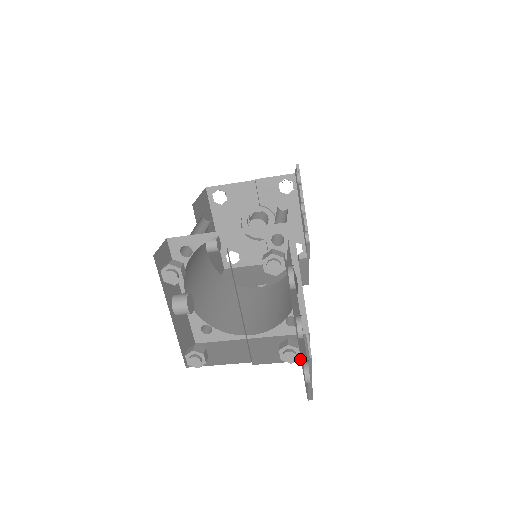
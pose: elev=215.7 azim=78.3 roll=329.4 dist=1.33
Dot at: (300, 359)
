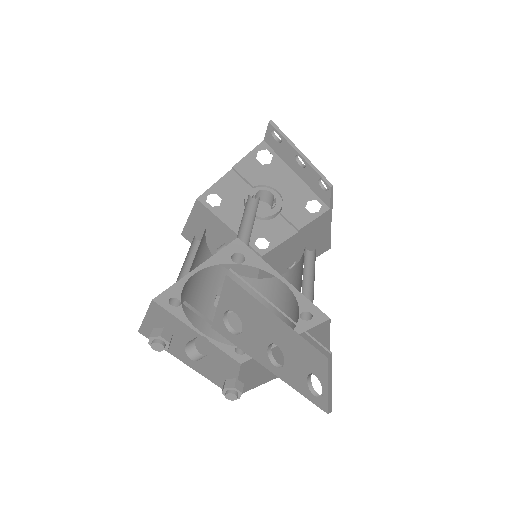
Dot at: occluded
